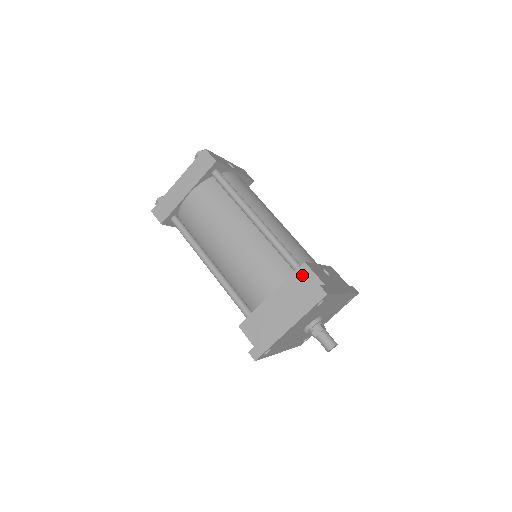
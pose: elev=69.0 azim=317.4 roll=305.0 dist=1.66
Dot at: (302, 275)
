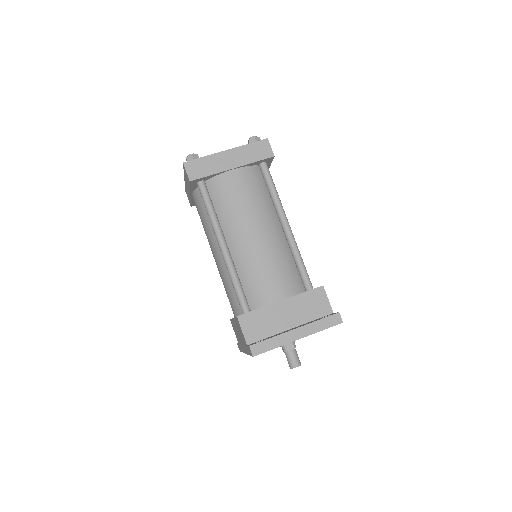
Dot at: (317, 296)
